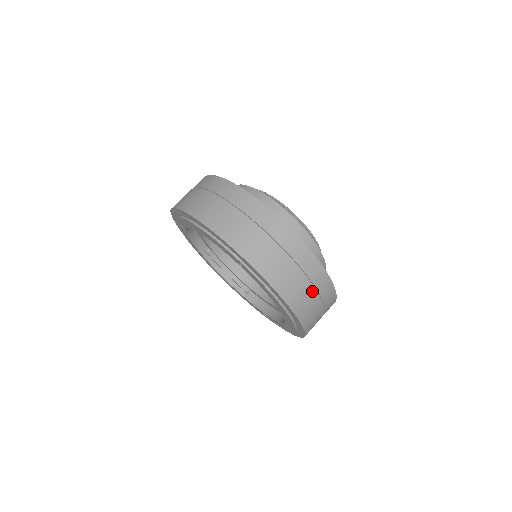
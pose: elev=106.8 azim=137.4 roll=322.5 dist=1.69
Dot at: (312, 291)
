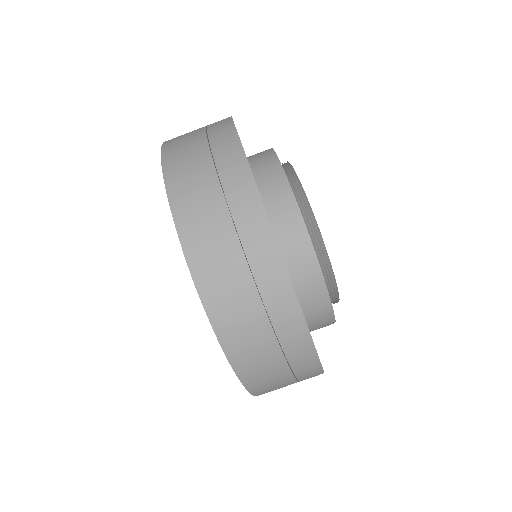
Dot at: (253, 297)
